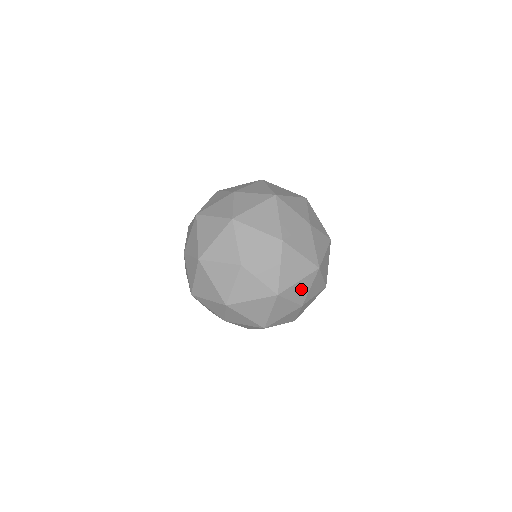
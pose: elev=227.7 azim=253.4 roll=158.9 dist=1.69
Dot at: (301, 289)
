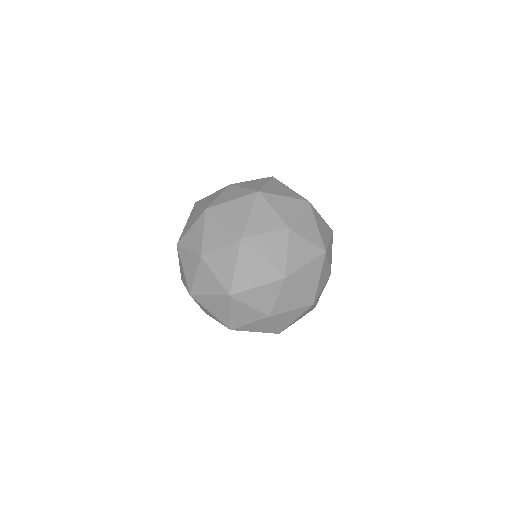
Dot at: occluded
